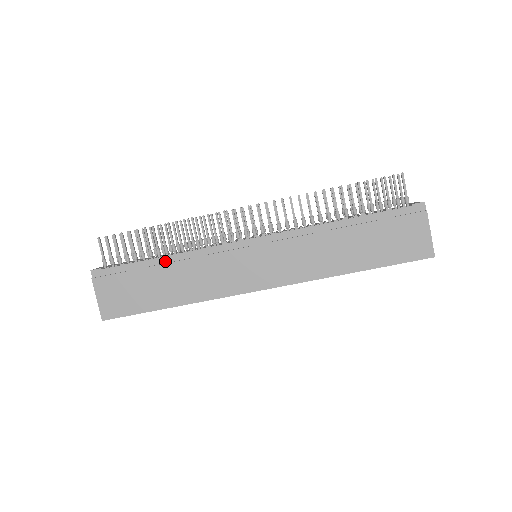
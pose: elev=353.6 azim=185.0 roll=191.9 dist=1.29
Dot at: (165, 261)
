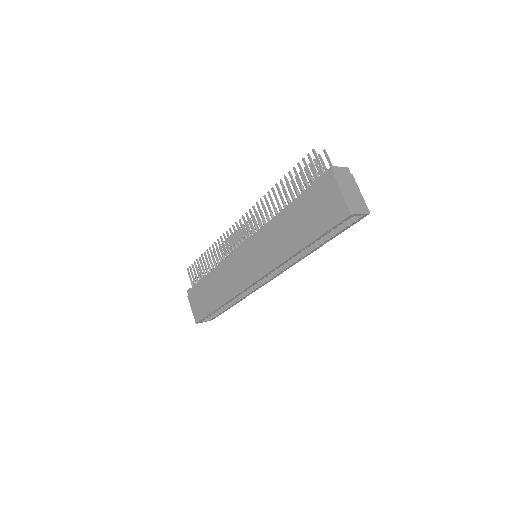
Dot at: (212, 274)
